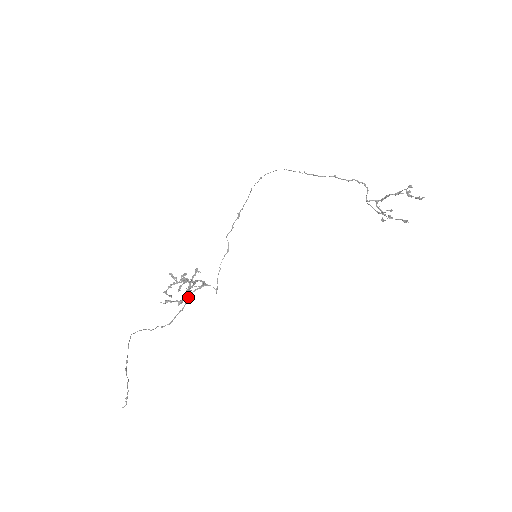
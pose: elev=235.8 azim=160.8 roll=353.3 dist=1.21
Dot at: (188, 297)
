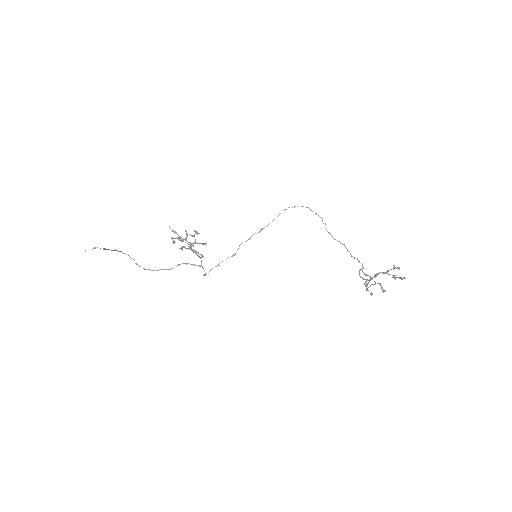
Dot at: occluded
